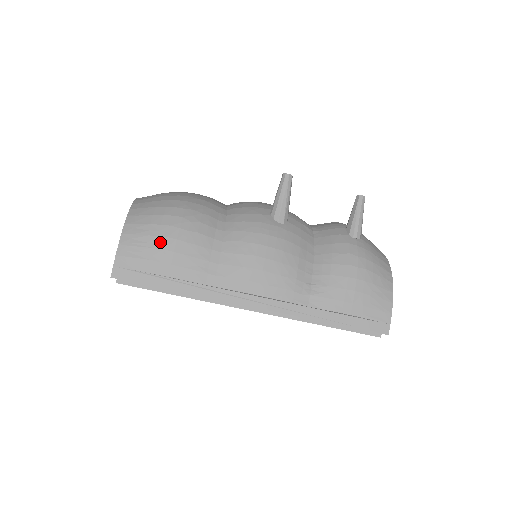
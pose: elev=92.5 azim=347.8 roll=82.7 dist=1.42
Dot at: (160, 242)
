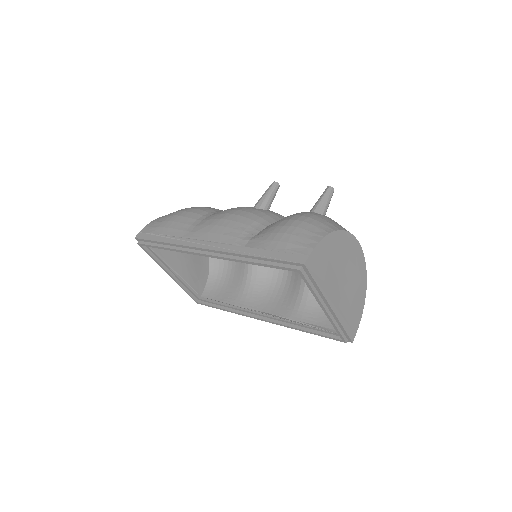
Dot at: (169, 218)
